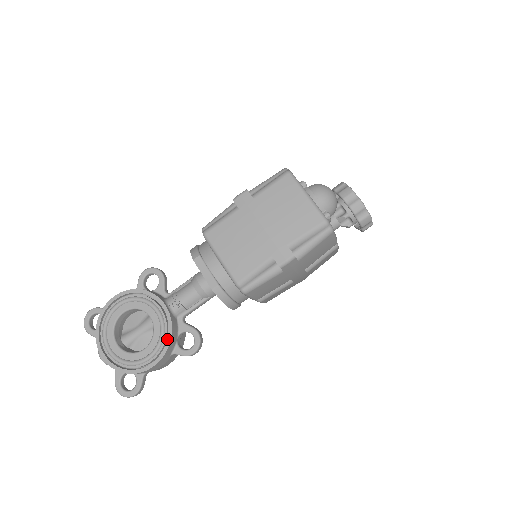
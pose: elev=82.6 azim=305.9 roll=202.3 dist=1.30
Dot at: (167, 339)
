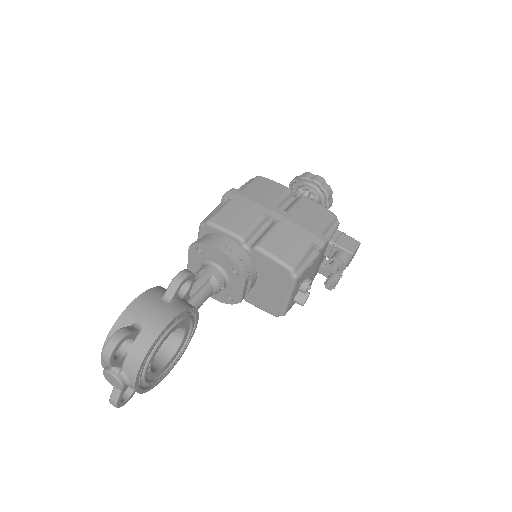
Dot at: occluded
